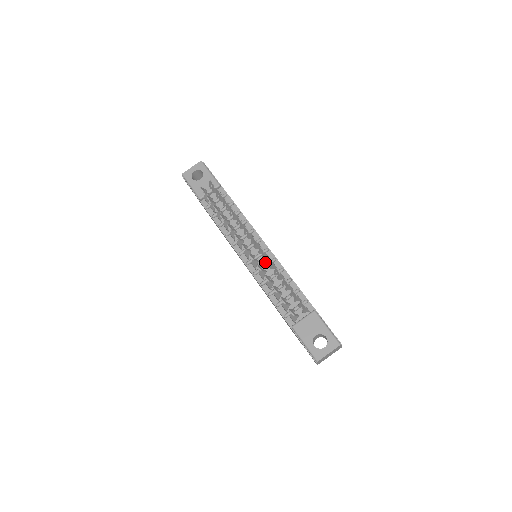
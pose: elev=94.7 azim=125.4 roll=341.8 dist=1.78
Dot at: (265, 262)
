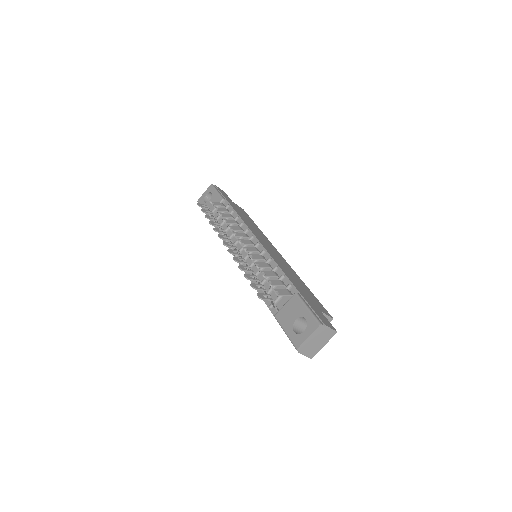
Dot at: occluded
